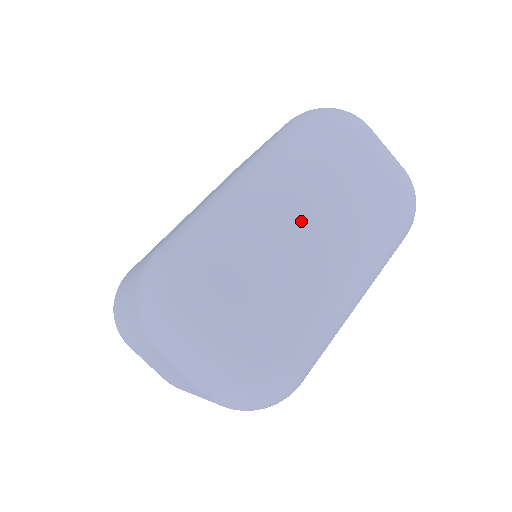
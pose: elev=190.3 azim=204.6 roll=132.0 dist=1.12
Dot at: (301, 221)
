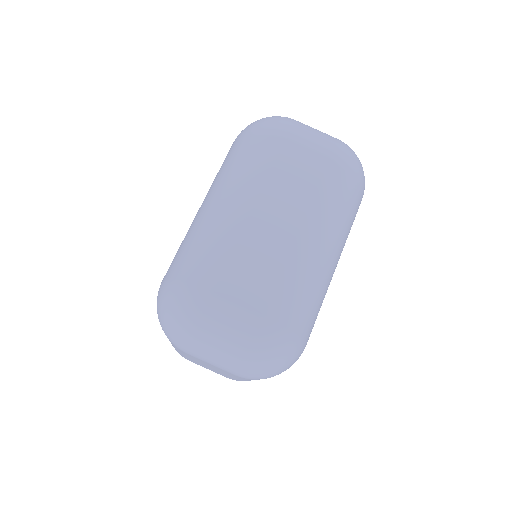
Dot at: (253, 220)
